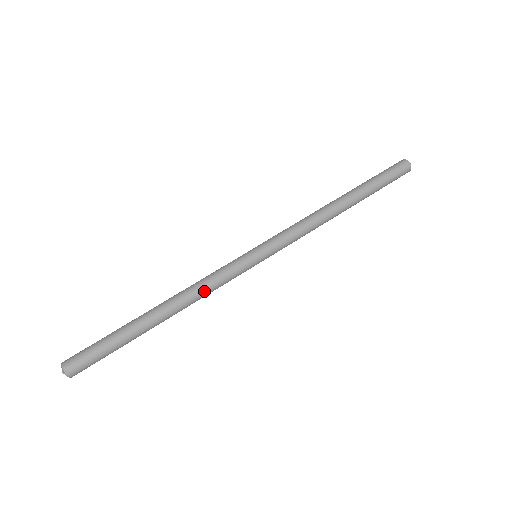
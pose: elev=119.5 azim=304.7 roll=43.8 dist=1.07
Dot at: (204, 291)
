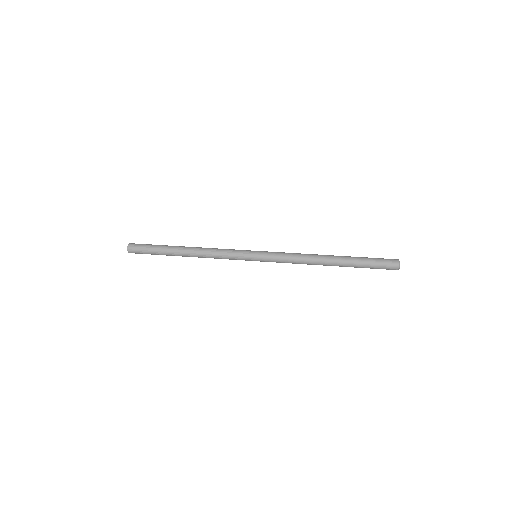
Dot at: (214, 251)
